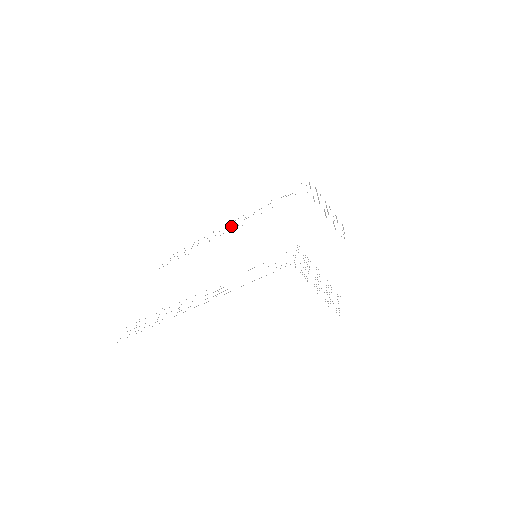
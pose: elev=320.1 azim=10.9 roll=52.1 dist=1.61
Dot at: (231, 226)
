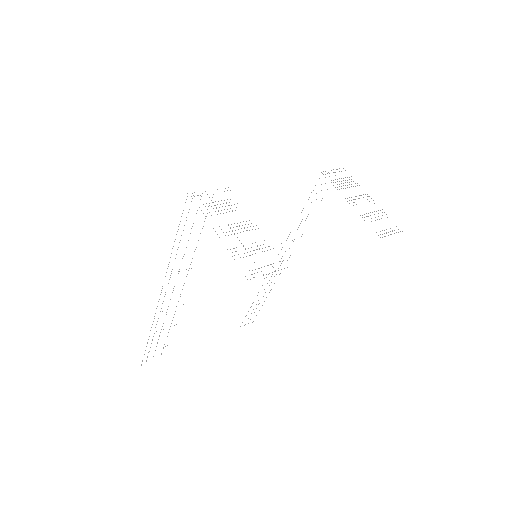
Dot at: occluded
